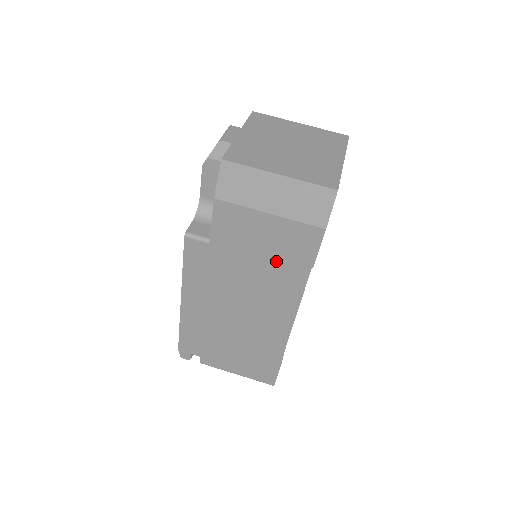
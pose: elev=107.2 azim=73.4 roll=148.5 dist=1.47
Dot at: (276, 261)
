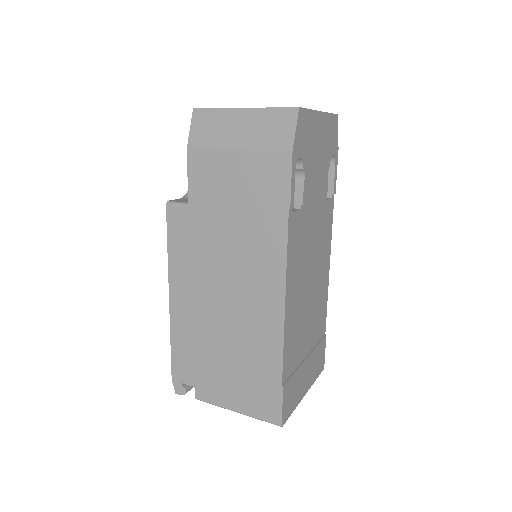
Dot at: (252, 211)
